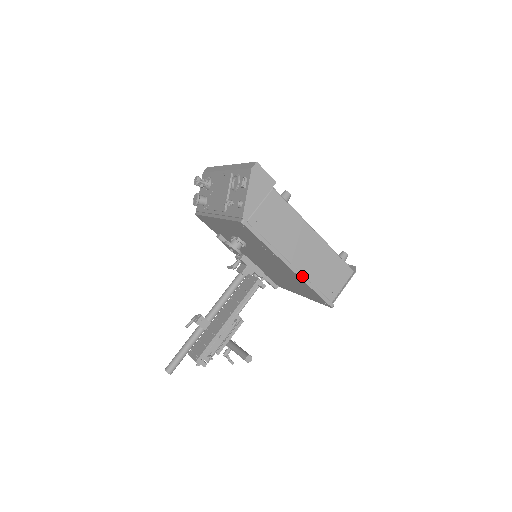
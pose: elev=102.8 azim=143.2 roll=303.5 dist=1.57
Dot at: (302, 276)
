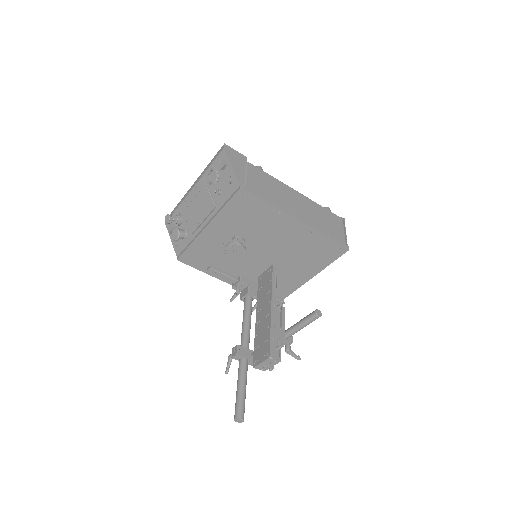
Dot at: (311, 226)
